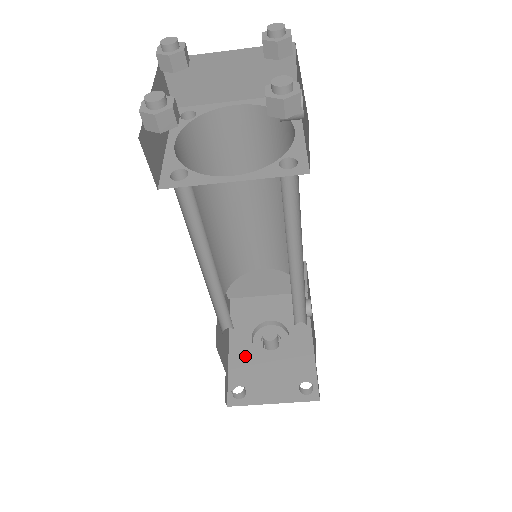
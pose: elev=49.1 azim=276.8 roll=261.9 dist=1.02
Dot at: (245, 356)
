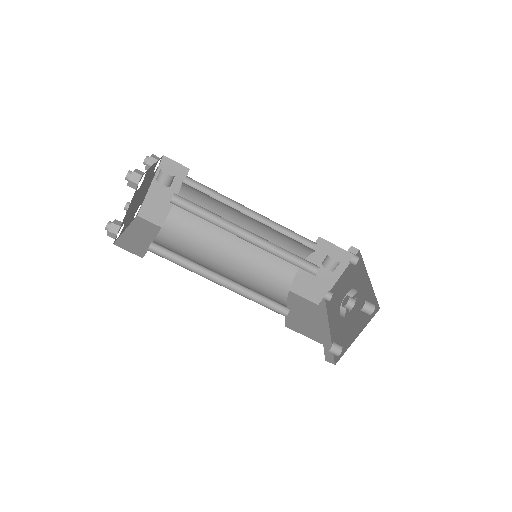
Dot at: (338, 327)
